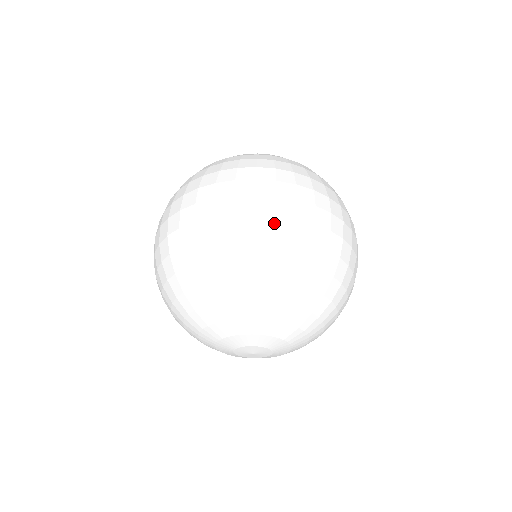
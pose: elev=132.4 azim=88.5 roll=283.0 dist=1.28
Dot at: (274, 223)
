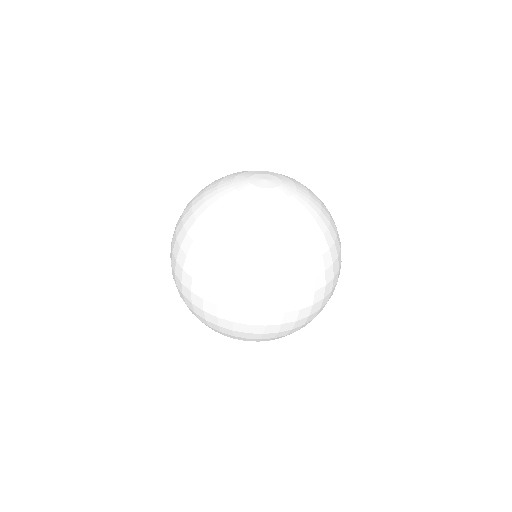
Dot at: (263, 329)
